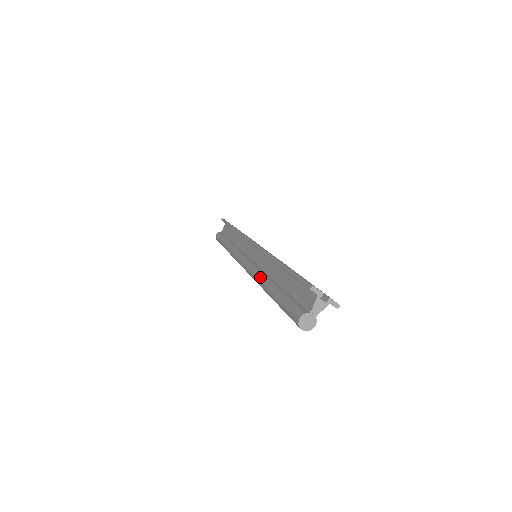
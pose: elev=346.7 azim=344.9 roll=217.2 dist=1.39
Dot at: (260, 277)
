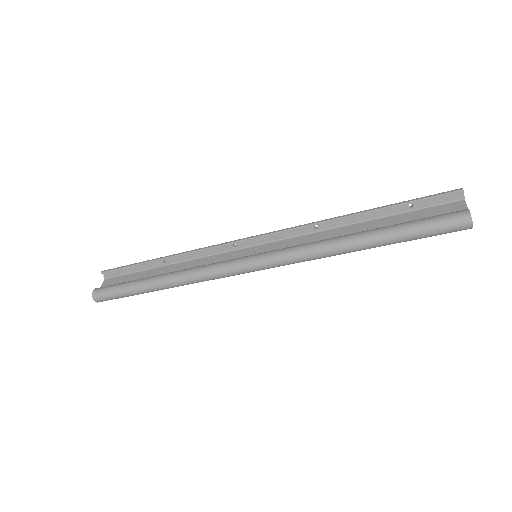
Dot at: (323, 240)
